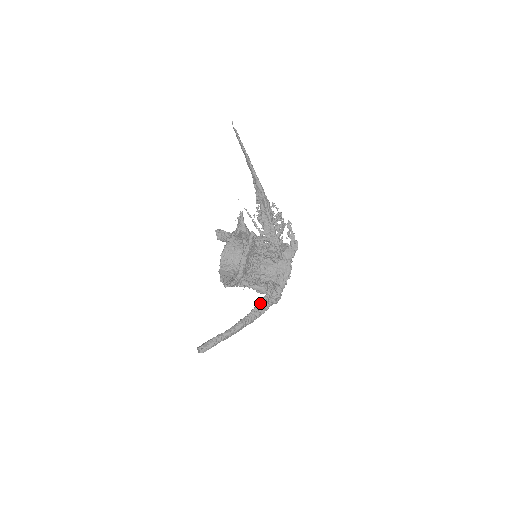
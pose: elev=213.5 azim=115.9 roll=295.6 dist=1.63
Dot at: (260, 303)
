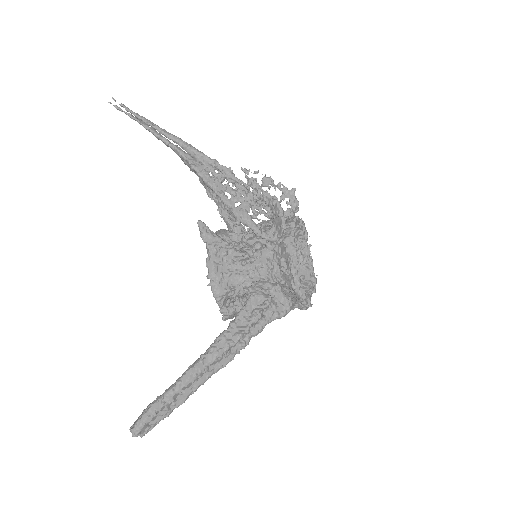
Dot at: (229, 324)
